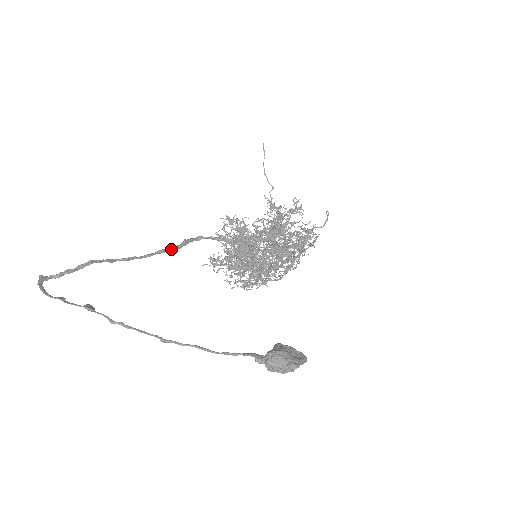
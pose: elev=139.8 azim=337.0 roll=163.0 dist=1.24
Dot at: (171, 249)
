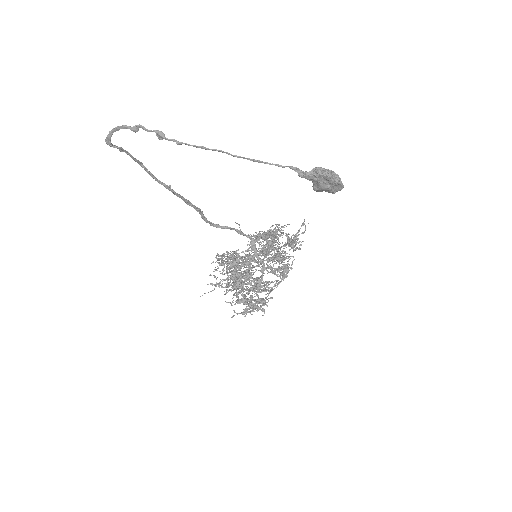
Dot at: (193, 205)
